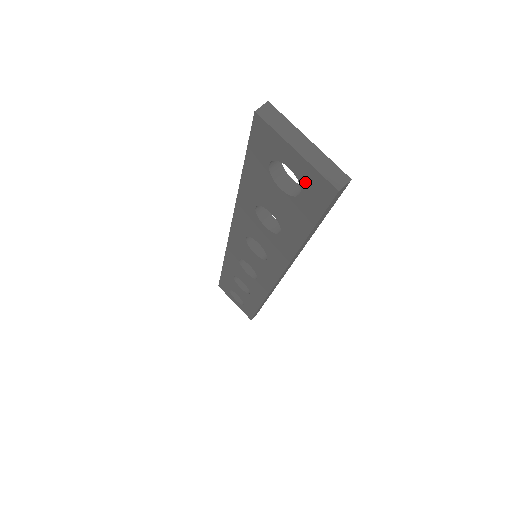
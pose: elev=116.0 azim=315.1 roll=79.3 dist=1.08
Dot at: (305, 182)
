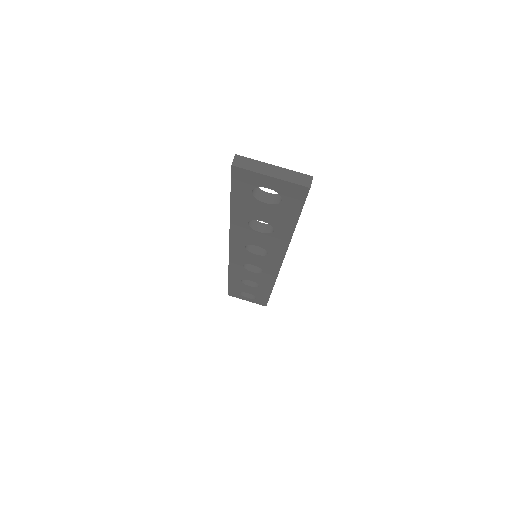
Dot at: (284, 192)
